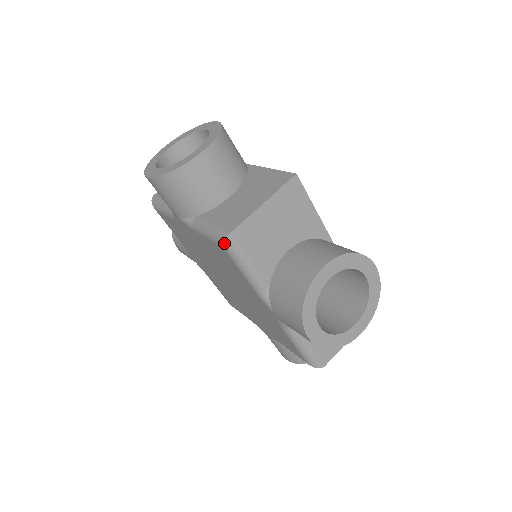
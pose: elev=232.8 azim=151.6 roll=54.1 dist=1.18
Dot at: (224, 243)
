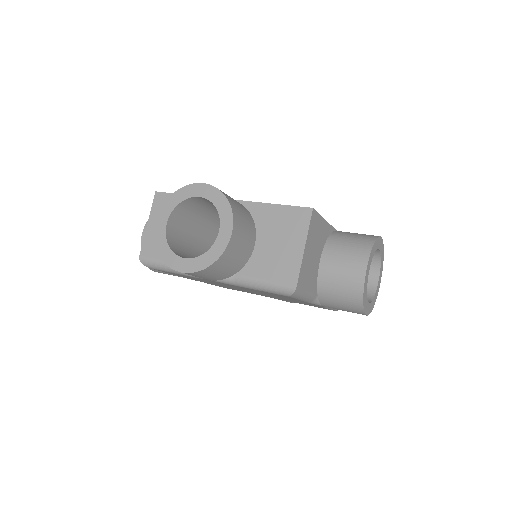
Dot at: (291, 295)
